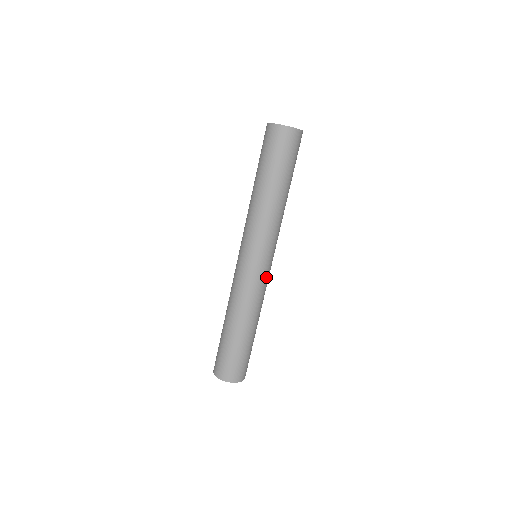
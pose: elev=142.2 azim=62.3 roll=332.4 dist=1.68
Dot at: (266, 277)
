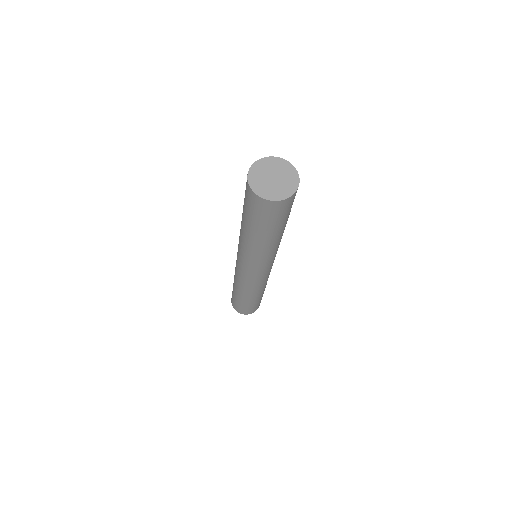
Dot at: (270, 271)
